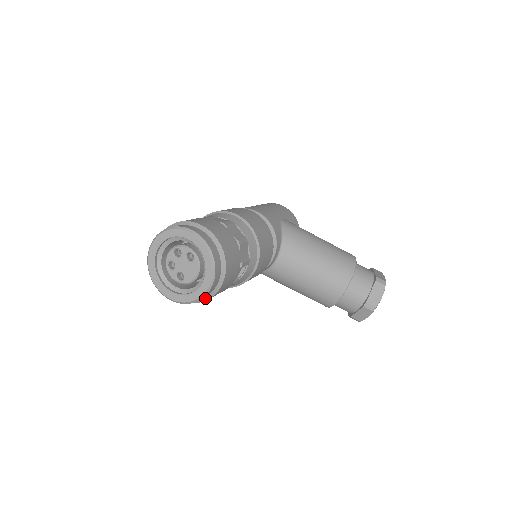
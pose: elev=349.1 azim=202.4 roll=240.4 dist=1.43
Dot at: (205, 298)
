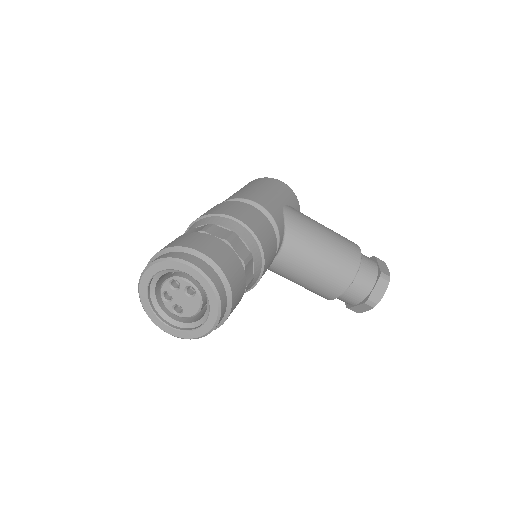
Dot at: occluded
